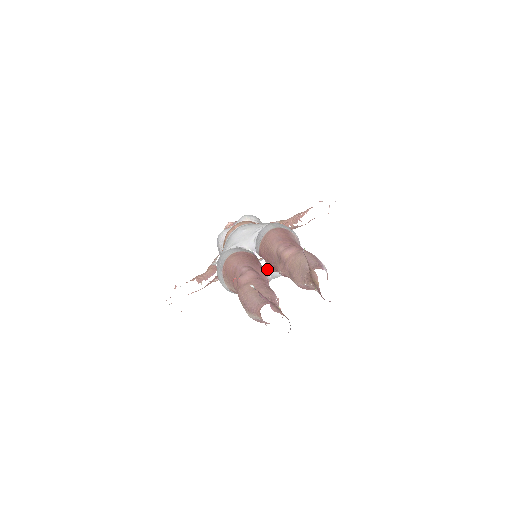
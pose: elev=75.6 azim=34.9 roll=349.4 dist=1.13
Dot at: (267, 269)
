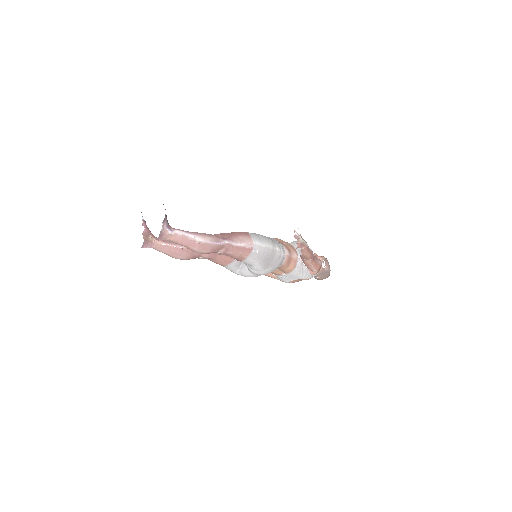
Dot at: occluded
